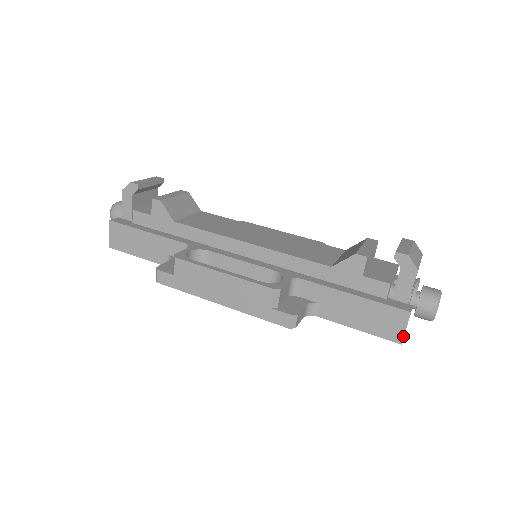
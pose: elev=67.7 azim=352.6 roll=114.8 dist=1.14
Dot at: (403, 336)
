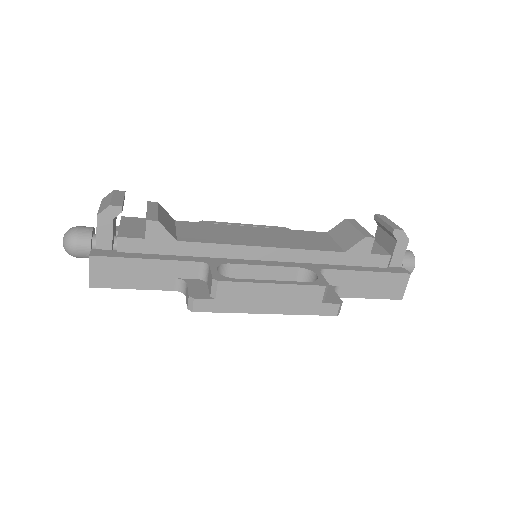
Dot at: occluded
